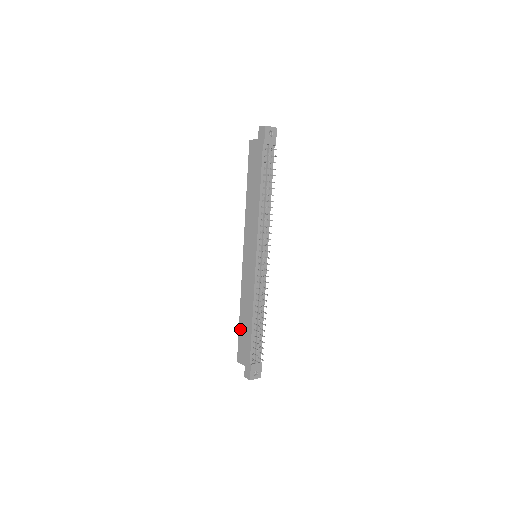
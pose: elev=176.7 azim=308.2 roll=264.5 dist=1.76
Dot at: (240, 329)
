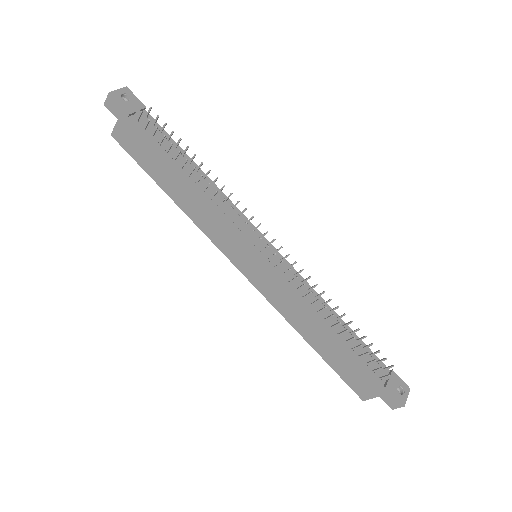
Dot at: (327, 360)
